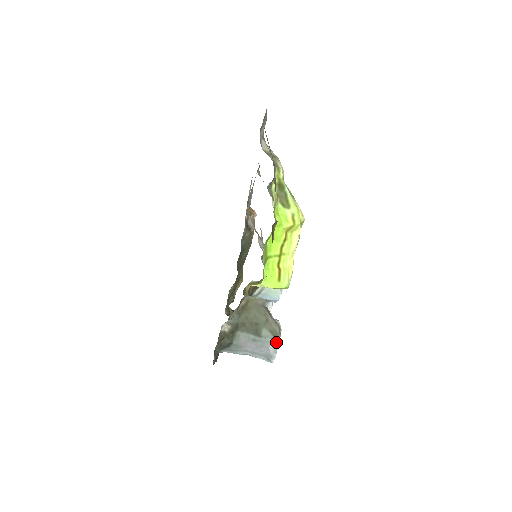
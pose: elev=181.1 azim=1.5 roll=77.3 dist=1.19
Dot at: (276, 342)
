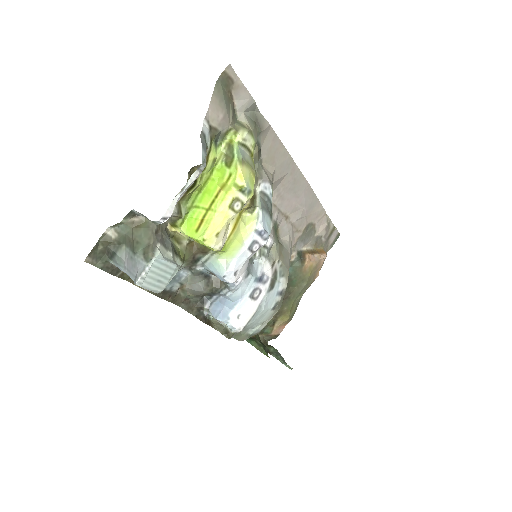
Dot at: (145, 266)
